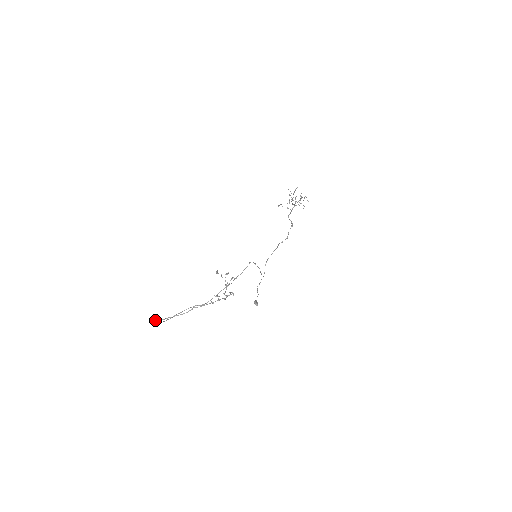
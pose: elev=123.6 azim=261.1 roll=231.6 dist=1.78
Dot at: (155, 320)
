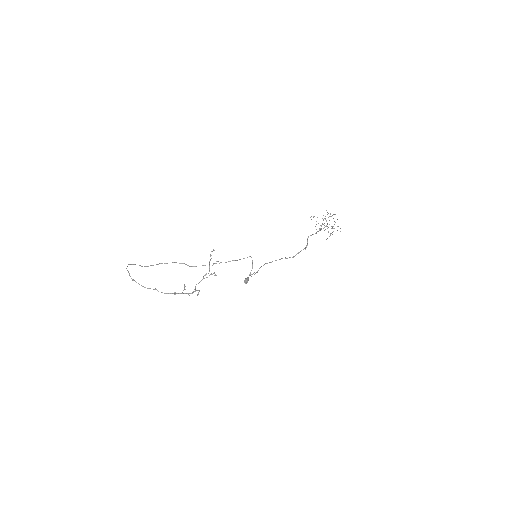
Dot at: (128, 272)
